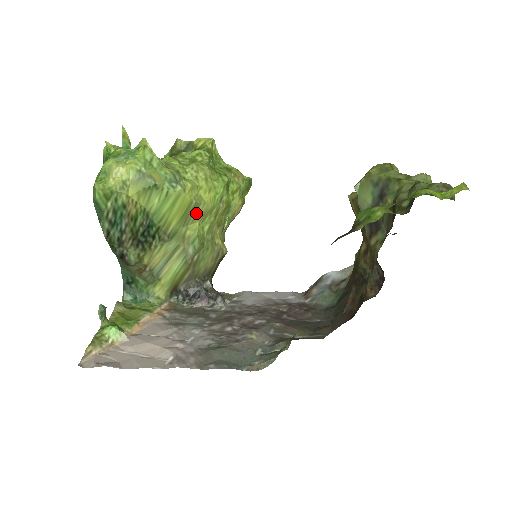
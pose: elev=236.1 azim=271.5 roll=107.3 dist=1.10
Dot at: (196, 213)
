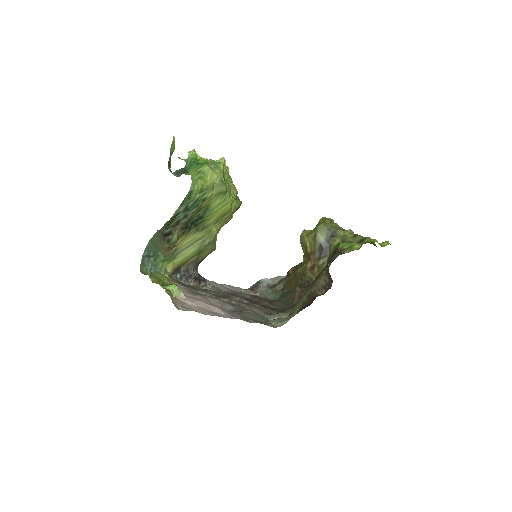
Dot at: (224, 217)
